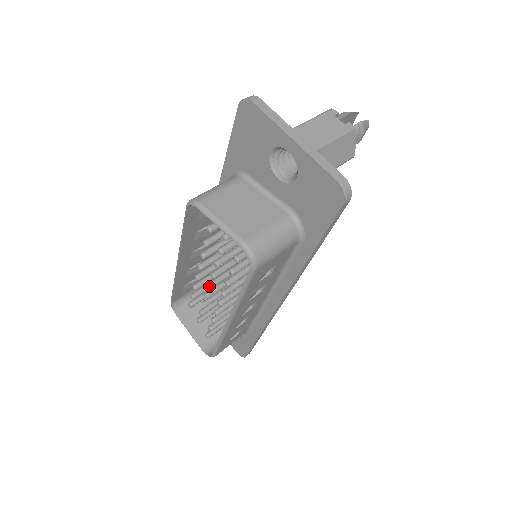
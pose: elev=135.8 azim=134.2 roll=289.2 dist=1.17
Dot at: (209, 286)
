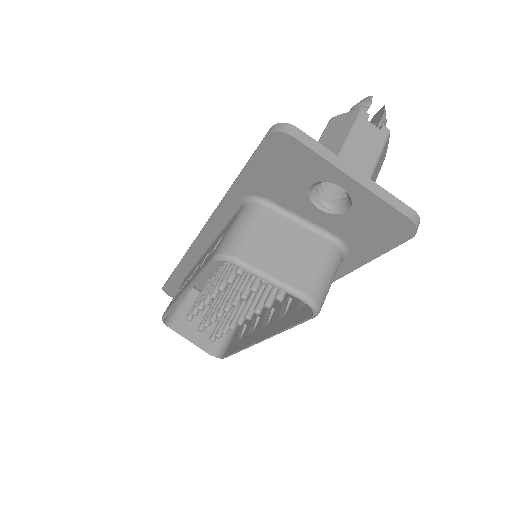
Dot at: (227, 311)
